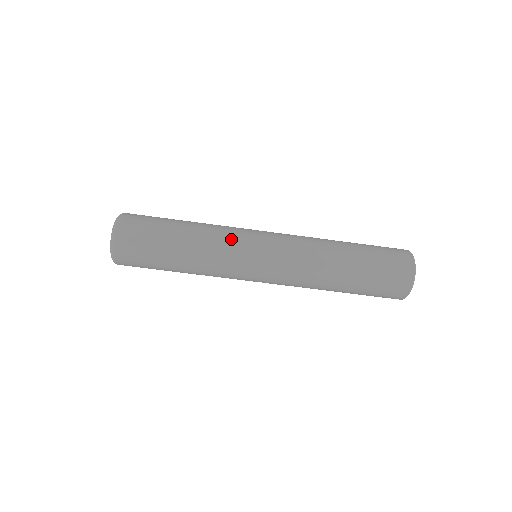
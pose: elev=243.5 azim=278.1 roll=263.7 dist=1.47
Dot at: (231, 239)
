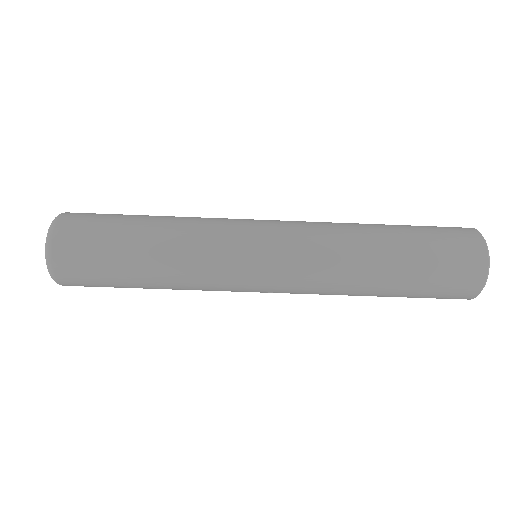
Dot at: (217, 229)
